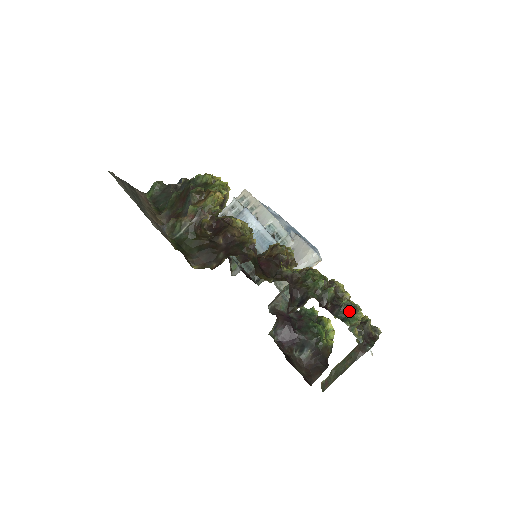
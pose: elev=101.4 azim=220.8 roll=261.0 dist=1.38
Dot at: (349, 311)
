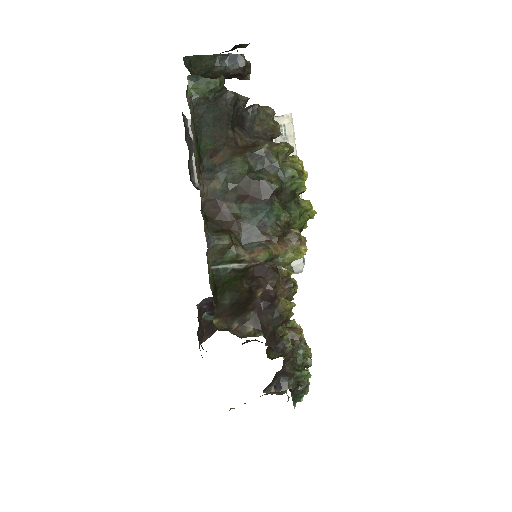
Dot at: (303, 393)
